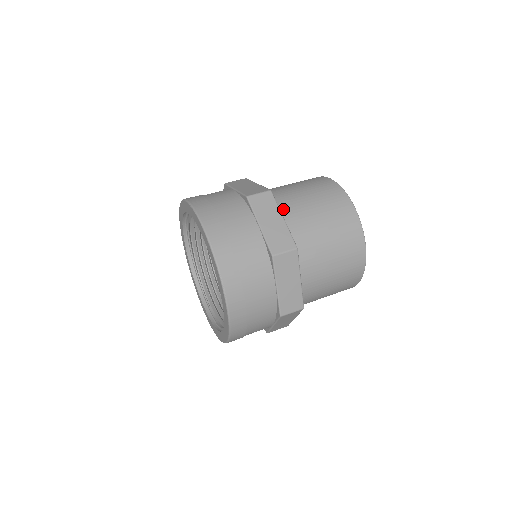
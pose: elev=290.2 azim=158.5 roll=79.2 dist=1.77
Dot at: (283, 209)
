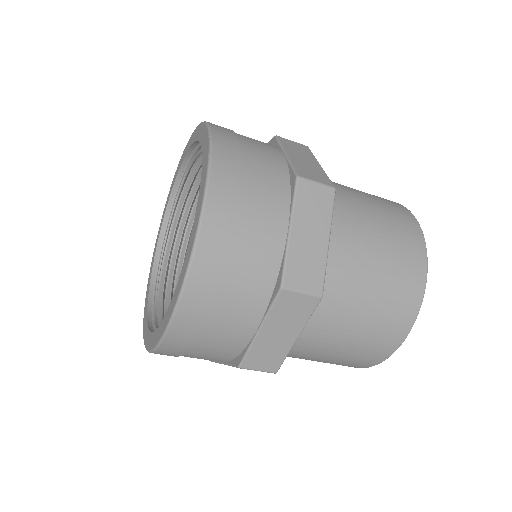
Dot at: (334, 224)
